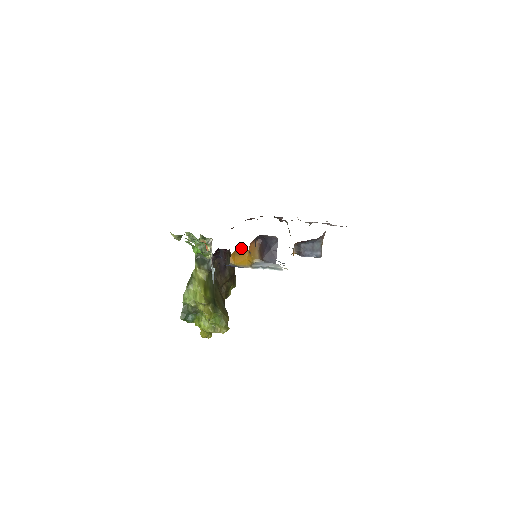
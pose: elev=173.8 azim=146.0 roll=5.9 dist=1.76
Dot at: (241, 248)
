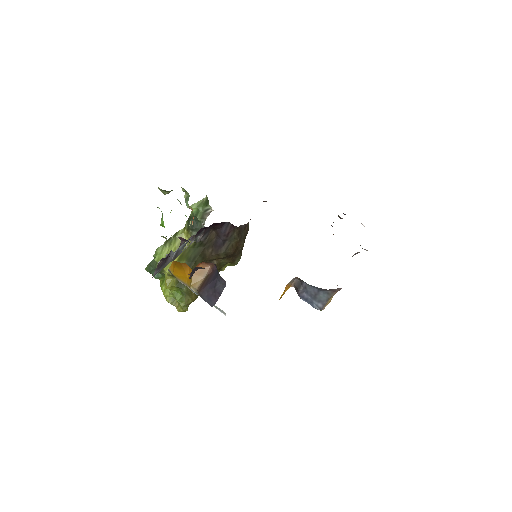
Dot at: (185, 263)
